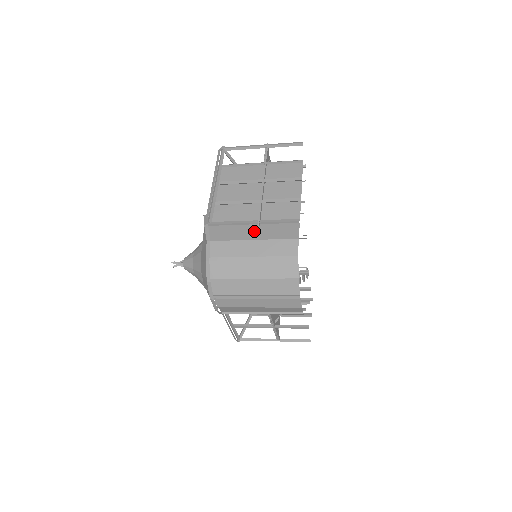
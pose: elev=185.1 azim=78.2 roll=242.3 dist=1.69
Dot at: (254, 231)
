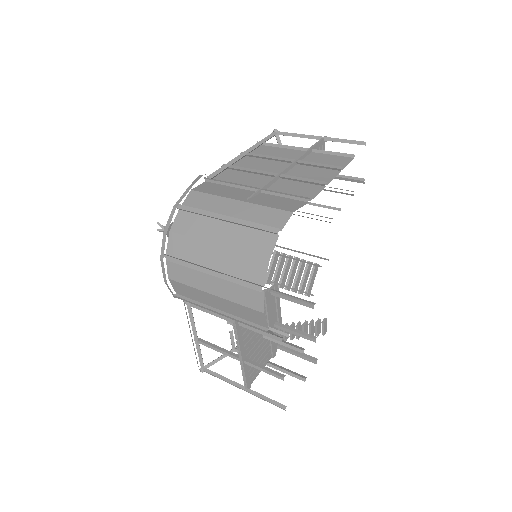
Dot at: (248, 195)
